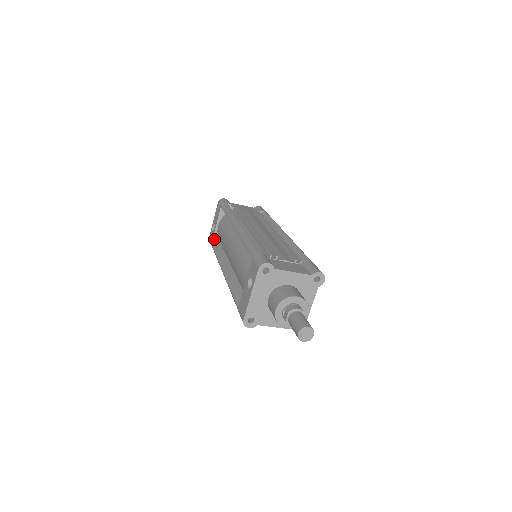
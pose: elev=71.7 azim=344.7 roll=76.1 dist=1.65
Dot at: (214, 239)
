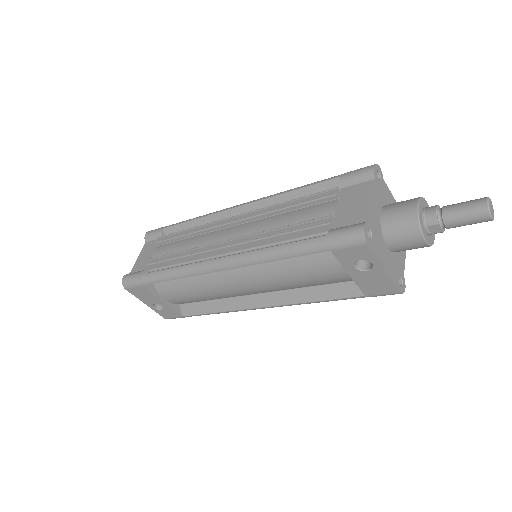
Dot at: (177, 311)
